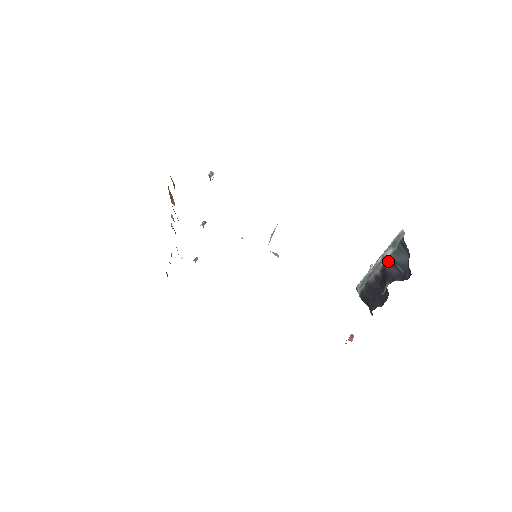
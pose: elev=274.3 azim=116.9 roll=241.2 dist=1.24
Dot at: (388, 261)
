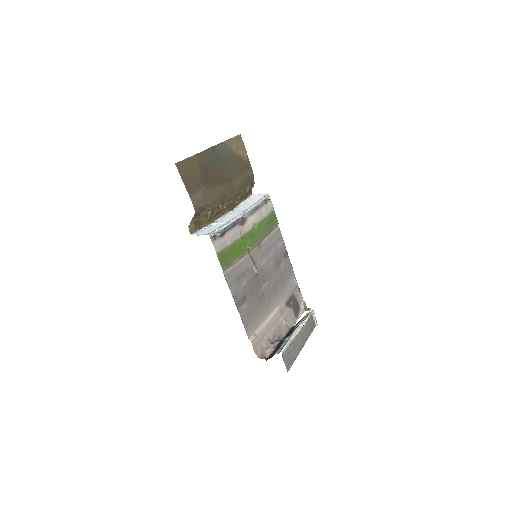
Dot at: (283, 341)
